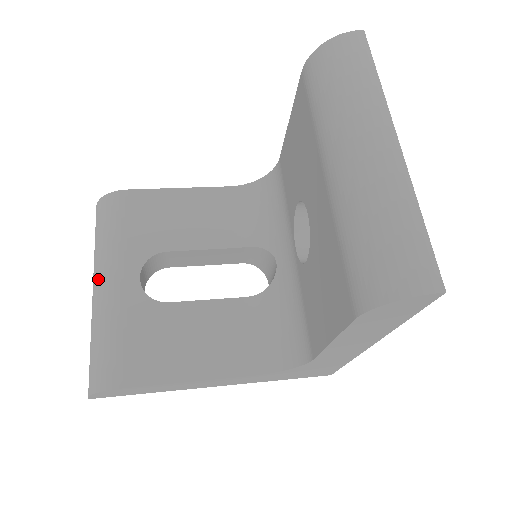
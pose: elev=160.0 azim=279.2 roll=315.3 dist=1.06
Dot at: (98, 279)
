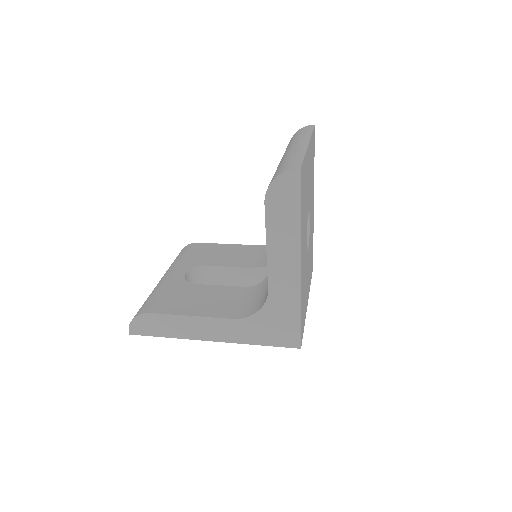
Dot at: (162, 277)
